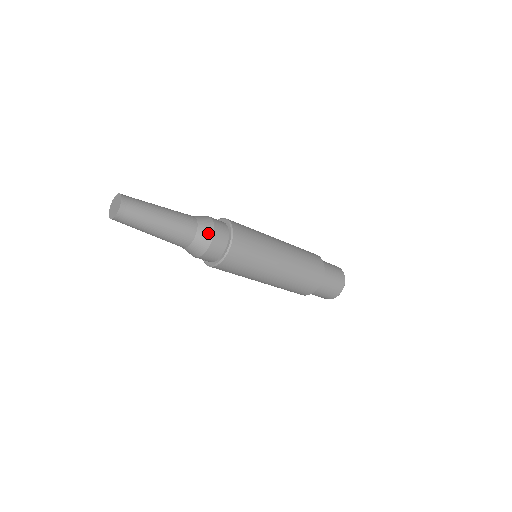
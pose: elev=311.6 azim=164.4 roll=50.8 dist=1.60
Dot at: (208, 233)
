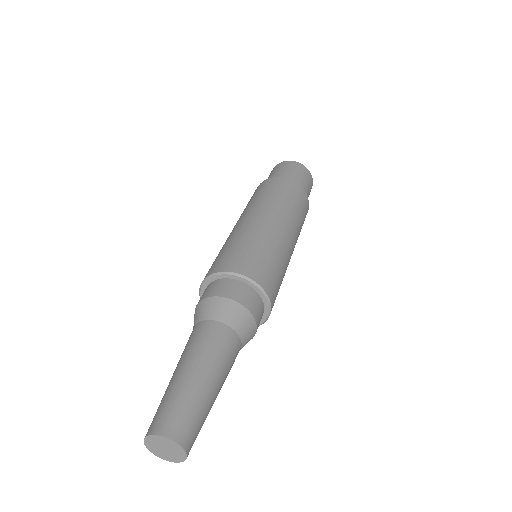
Dot at: (240, 313)
